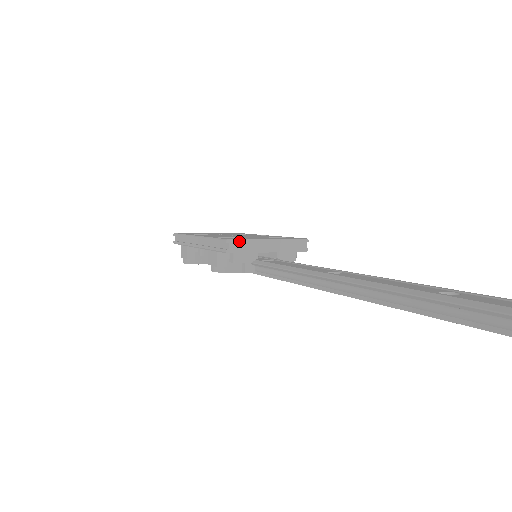
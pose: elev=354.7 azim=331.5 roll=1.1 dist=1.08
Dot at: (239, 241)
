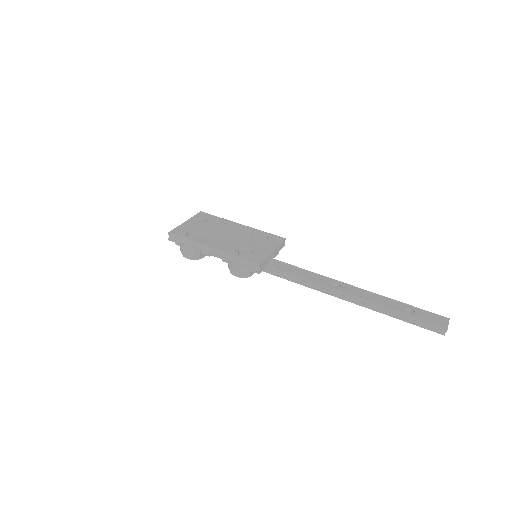
Dot at: (263, 262)
